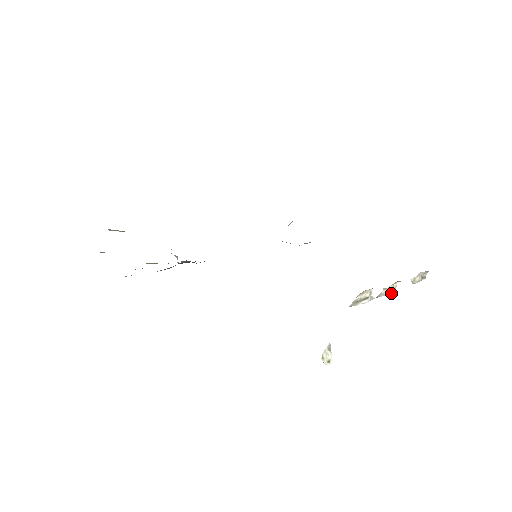
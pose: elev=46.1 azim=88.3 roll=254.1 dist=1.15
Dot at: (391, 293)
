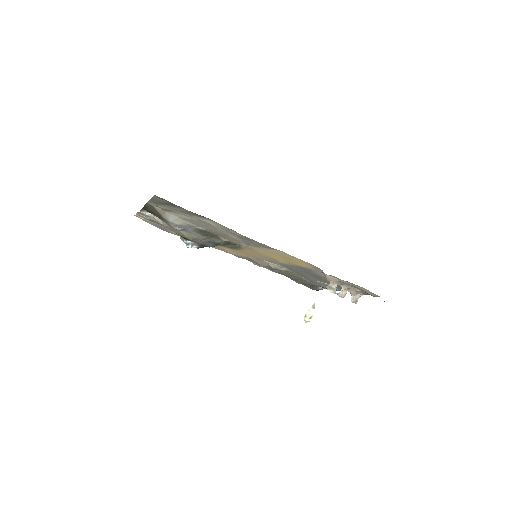
Dot at: (343, 297)
